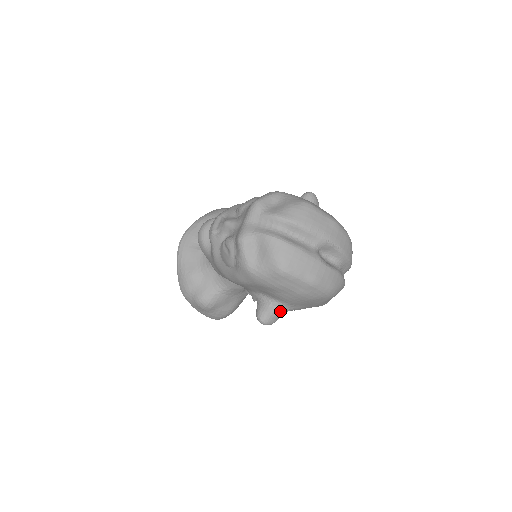
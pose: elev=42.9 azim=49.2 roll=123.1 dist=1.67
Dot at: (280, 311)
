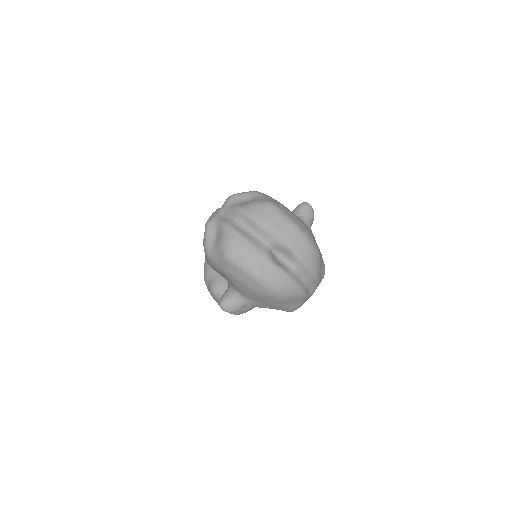
Dot at: (239, 302)
